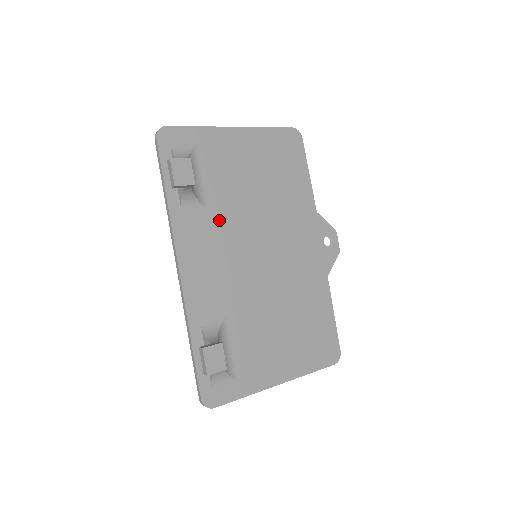
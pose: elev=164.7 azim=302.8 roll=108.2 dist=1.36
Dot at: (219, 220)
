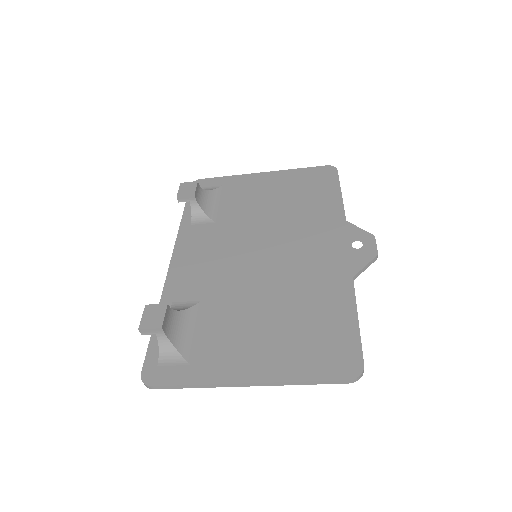
Dot at: (224, 229)
